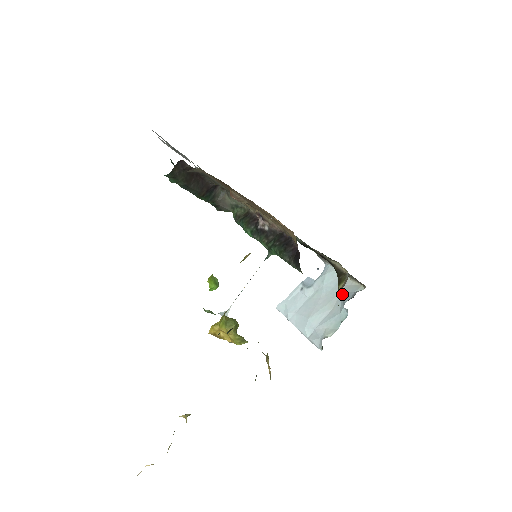
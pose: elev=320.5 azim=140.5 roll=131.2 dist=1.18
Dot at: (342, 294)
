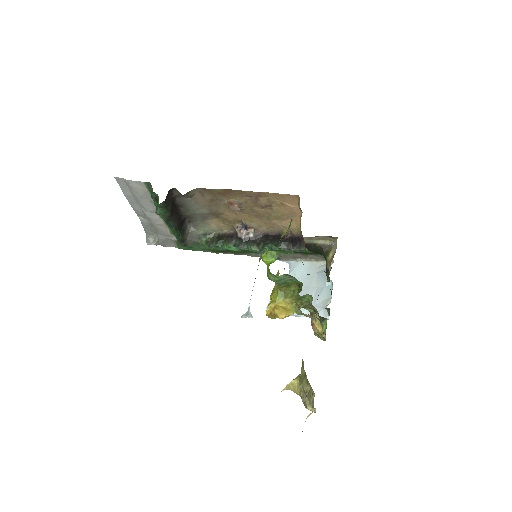
Dot at: (318, 274)
